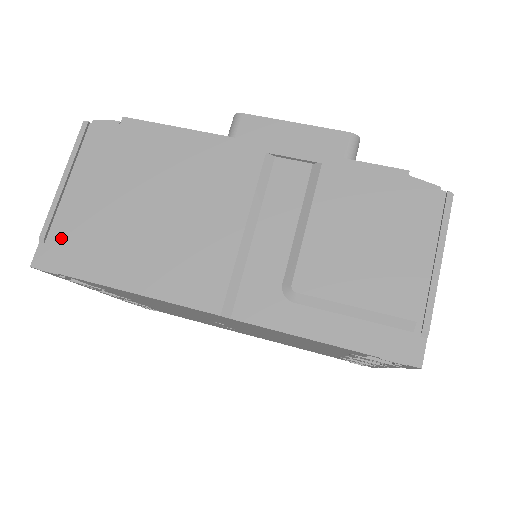
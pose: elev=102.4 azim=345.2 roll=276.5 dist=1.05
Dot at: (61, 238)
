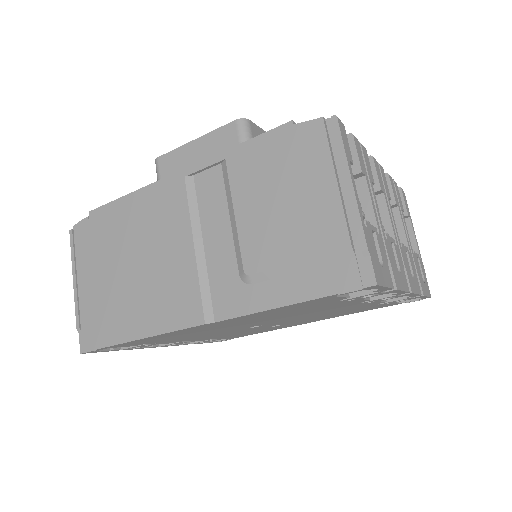
Dot at: (87, 323)
